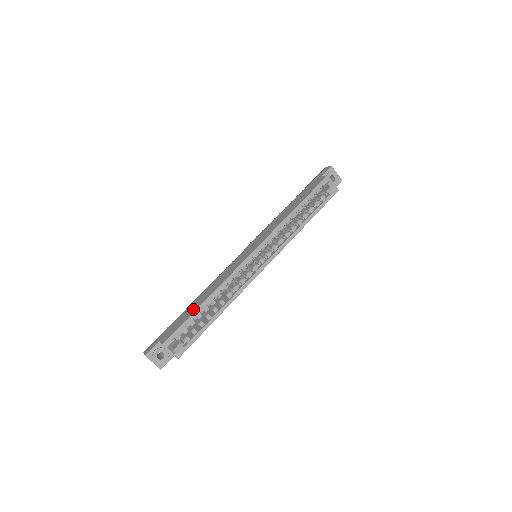
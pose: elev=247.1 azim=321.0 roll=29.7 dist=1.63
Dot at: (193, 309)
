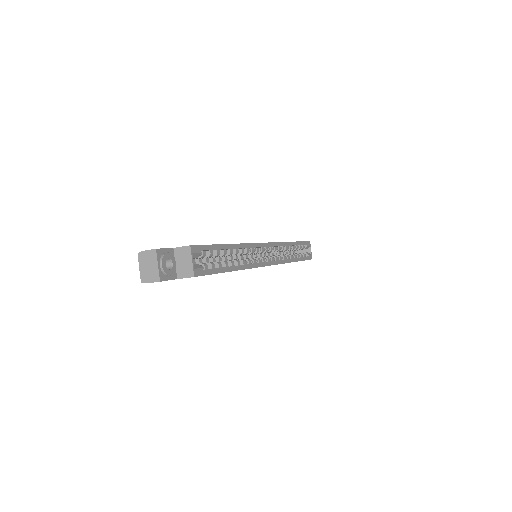
Dot at: occluded
